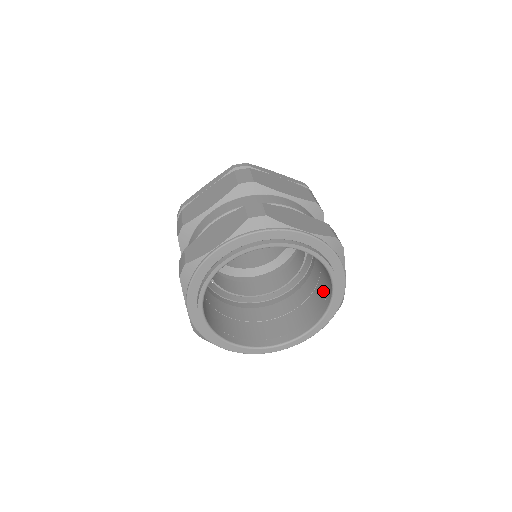
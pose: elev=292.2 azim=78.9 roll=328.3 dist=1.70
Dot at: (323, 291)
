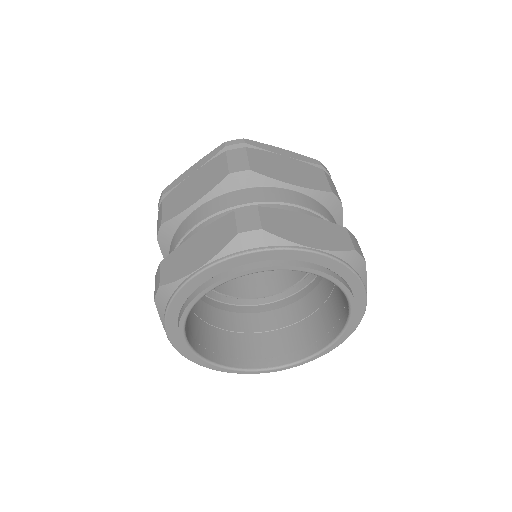
Dot at: (338, 306)
